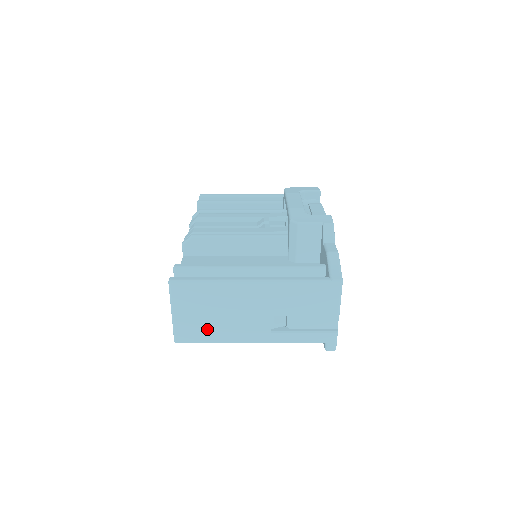
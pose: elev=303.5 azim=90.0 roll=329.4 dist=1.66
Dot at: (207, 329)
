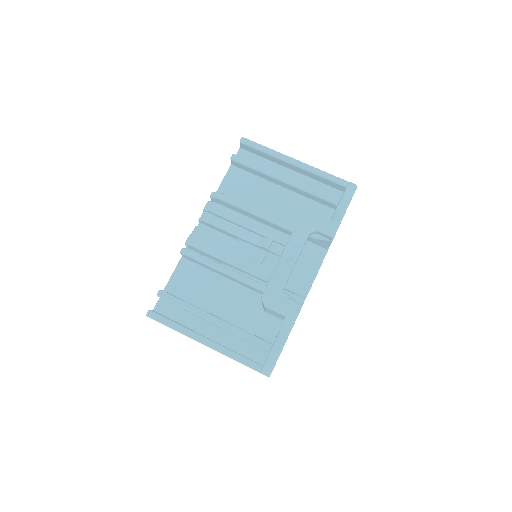
Dot at: occluded
